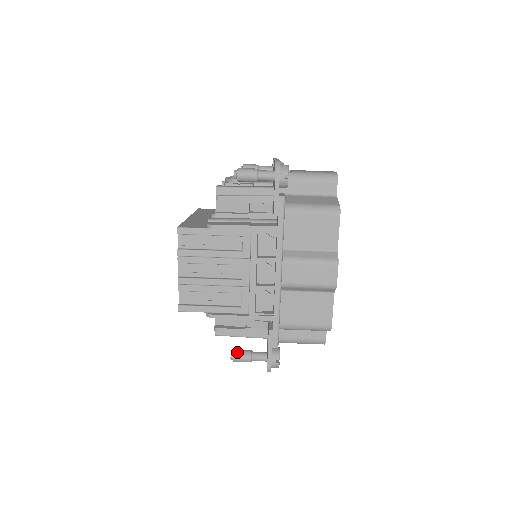
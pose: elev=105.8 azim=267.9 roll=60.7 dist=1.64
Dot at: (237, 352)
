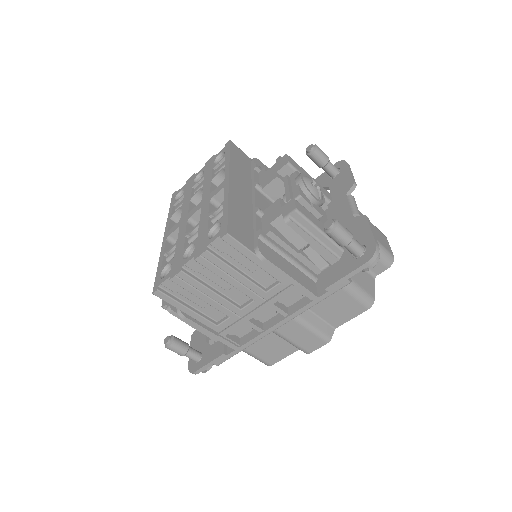
Dot at: (176, 343)
